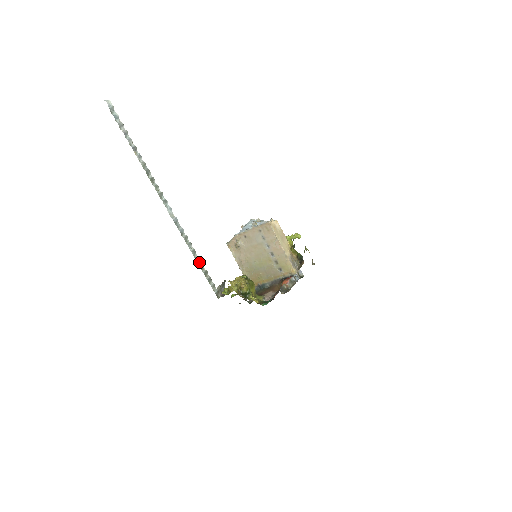
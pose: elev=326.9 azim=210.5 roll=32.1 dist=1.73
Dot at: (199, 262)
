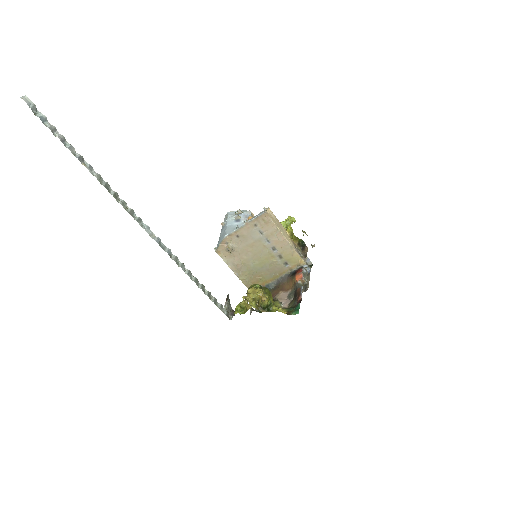
Dot at: (198, 284)
